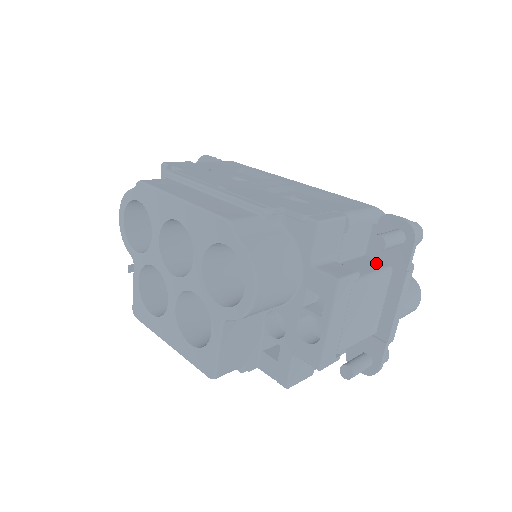
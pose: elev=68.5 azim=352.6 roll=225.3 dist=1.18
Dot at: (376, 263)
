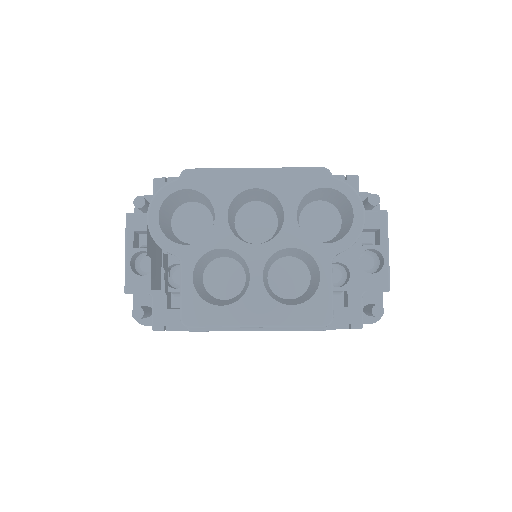
Dot at: occluded
